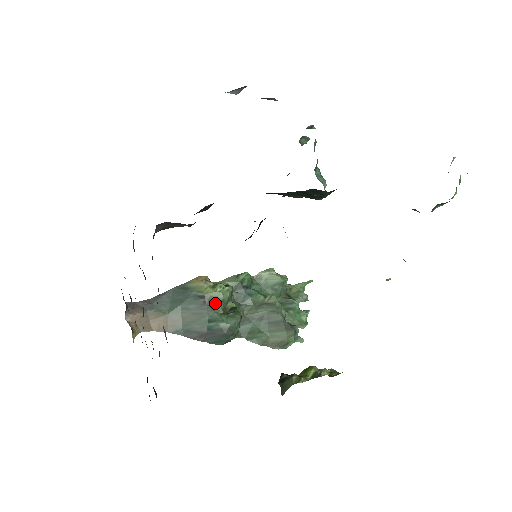
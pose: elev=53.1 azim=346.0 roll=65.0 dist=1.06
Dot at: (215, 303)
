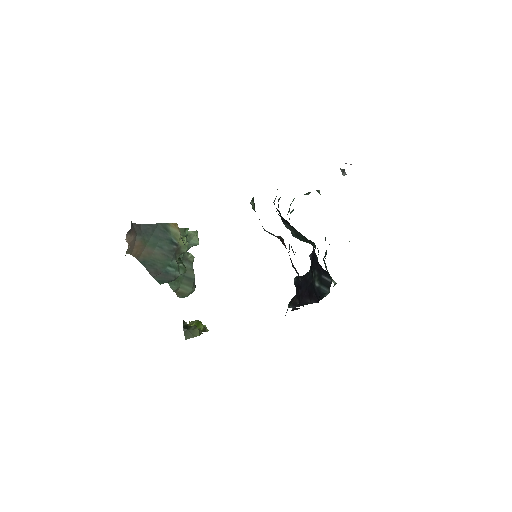
Dot at: (179, 253)
